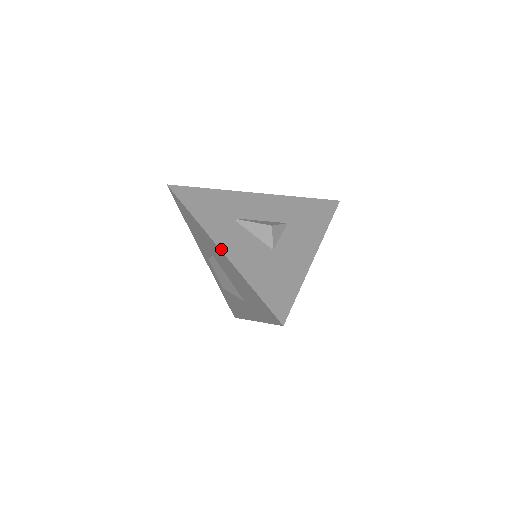
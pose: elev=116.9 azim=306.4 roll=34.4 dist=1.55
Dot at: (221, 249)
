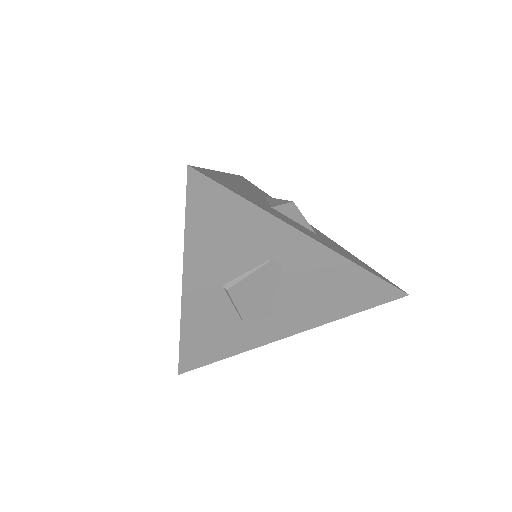
Dot at: (223, 172)
